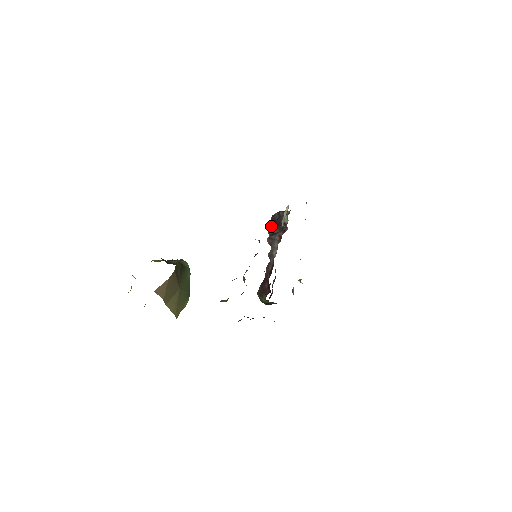
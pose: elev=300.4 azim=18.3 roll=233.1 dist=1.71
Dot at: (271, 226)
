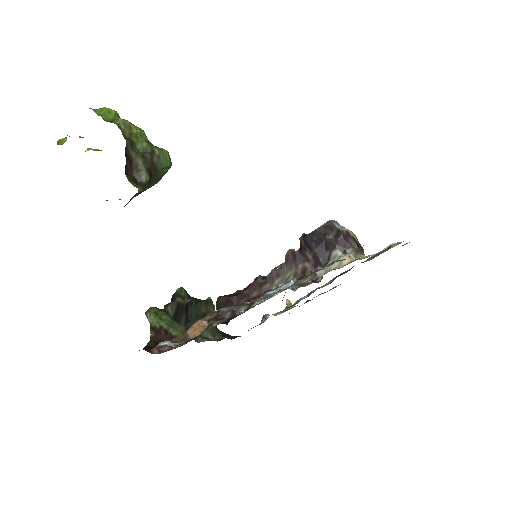
Dot at: (312, 238)
